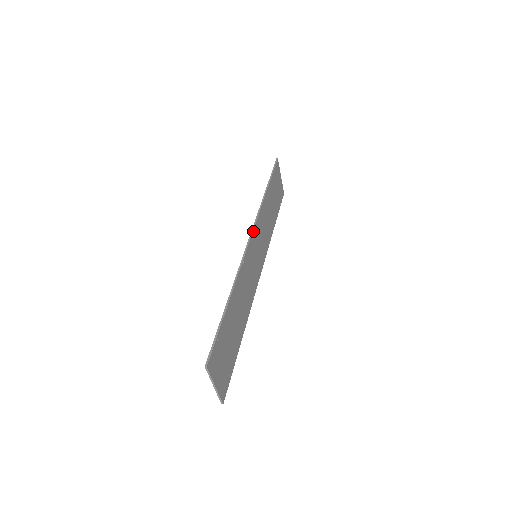
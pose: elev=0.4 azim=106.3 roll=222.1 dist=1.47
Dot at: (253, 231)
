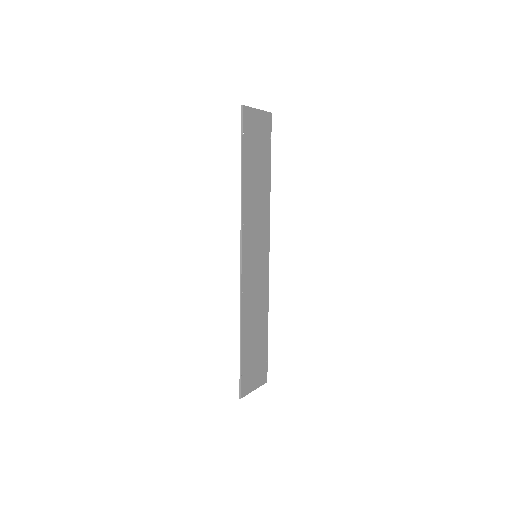
Dot at: (242, 250)
